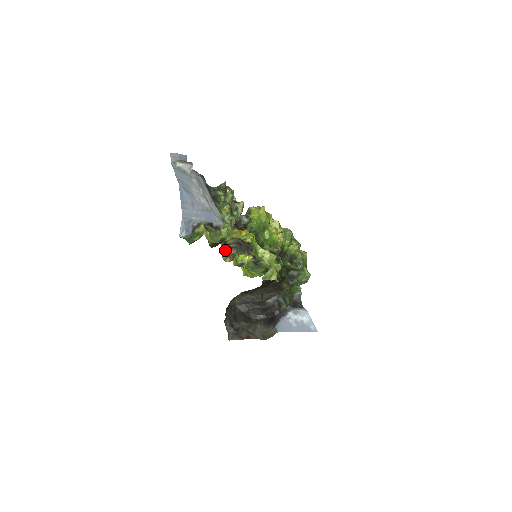
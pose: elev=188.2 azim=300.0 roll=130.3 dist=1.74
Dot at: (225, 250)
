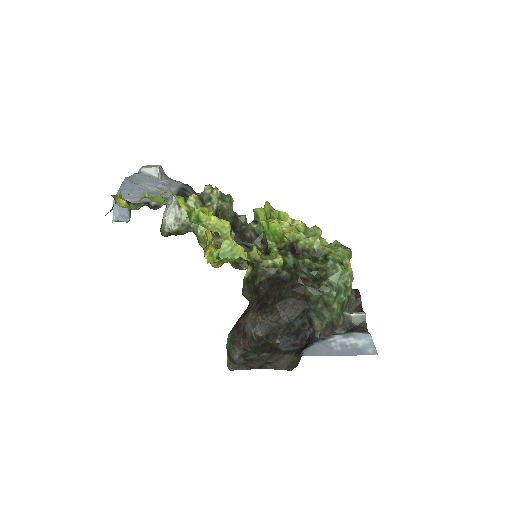
Dot at: occluded
